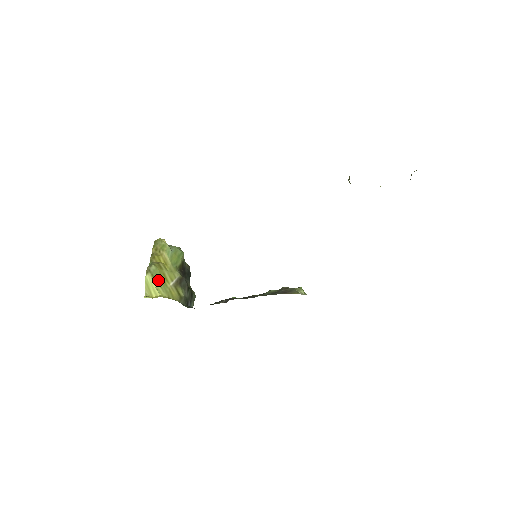
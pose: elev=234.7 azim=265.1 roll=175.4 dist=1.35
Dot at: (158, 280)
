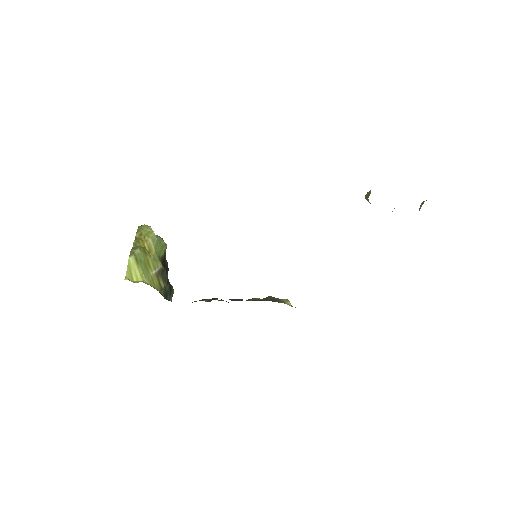
Dot at: (141, 265)
